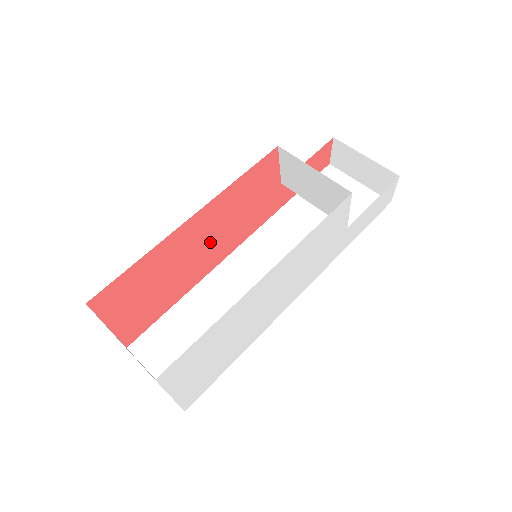
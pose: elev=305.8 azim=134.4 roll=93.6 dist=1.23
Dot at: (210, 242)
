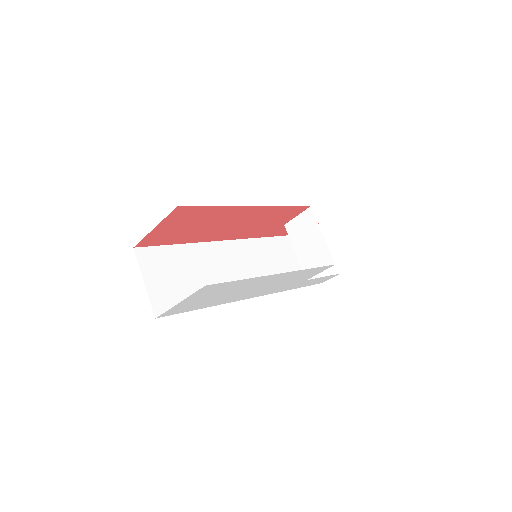
Dot at: (234, 226)
